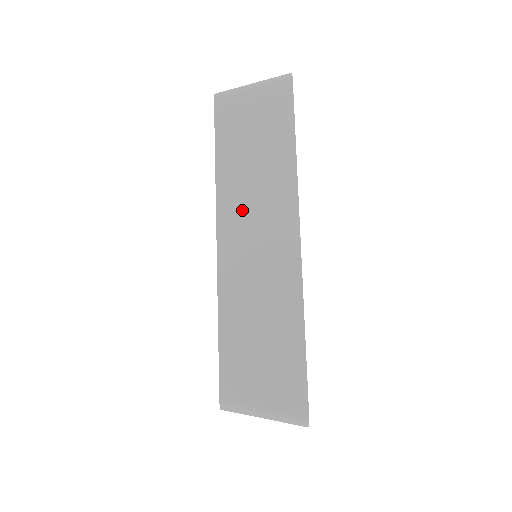
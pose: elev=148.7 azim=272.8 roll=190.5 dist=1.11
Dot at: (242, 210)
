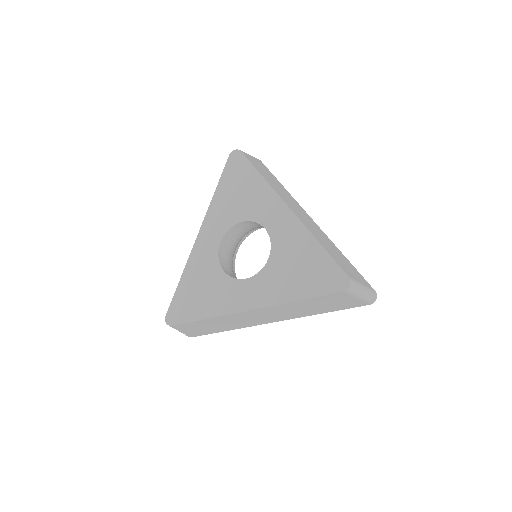
Dot at: (286, 199)
